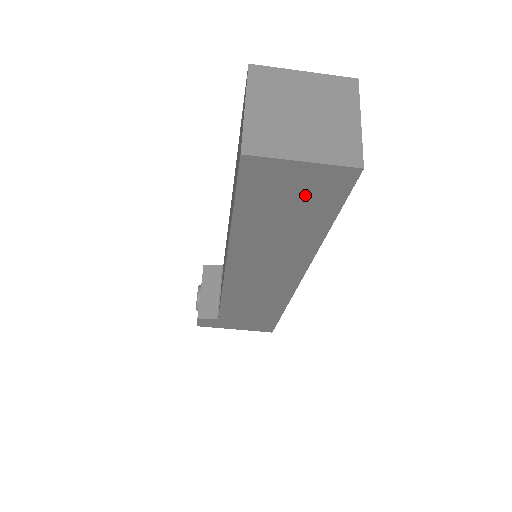
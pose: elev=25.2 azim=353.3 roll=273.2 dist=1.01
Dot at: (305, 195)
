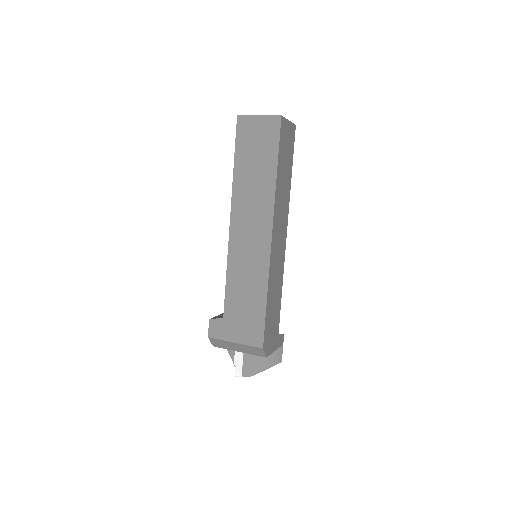
Dot at: (263, 138)
